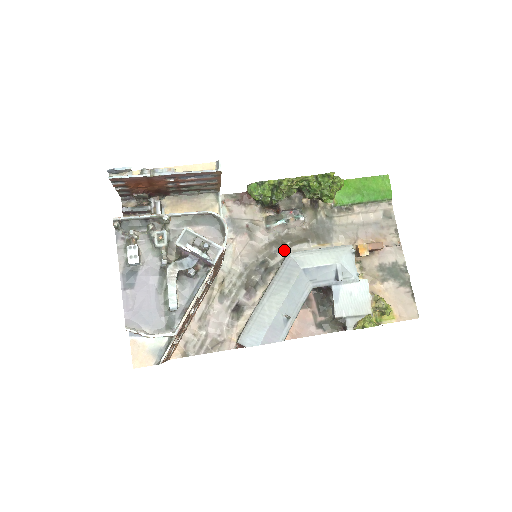
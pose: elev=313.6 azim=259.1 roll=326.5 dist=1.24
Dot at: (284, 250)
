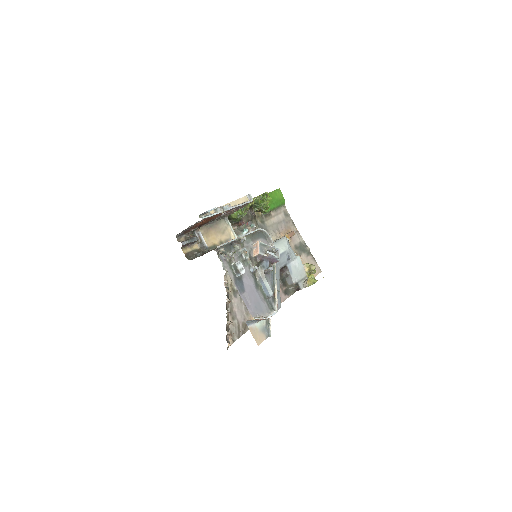
Dot at: occluded
